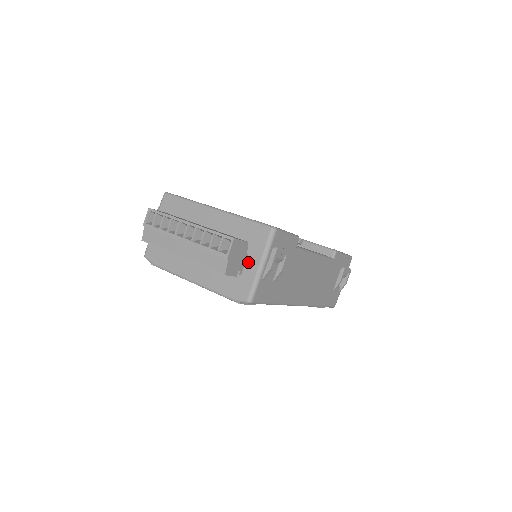
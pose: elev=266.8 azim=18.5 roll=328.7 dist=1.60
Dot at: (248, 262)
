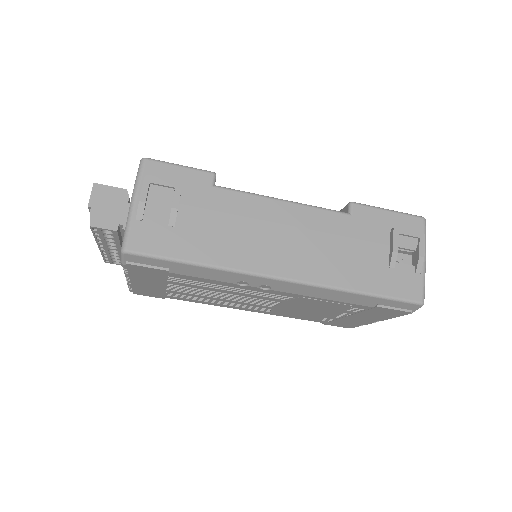
Dot at: occluded
